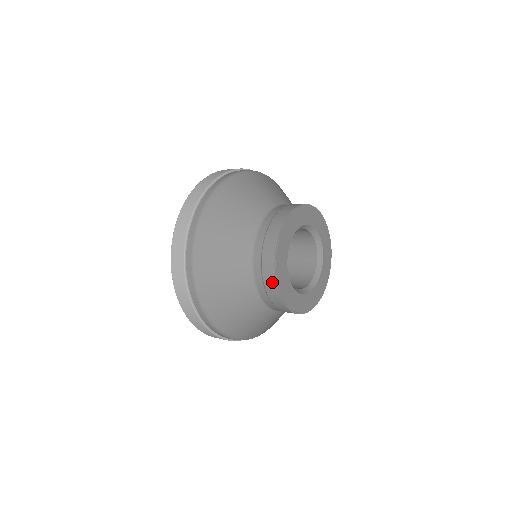
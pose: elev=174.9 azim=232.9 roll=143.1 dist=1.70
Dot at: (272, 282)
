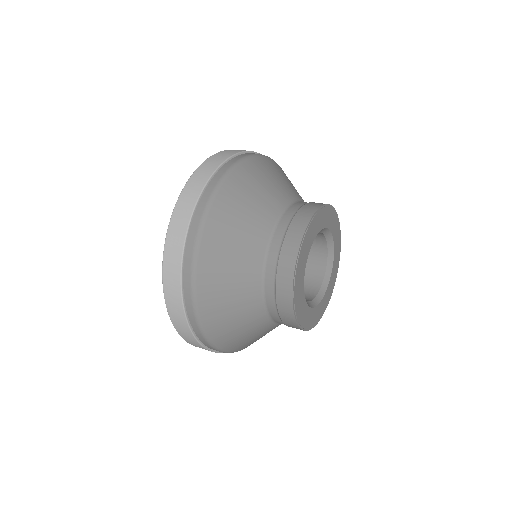
Dot at: (287, 289)
